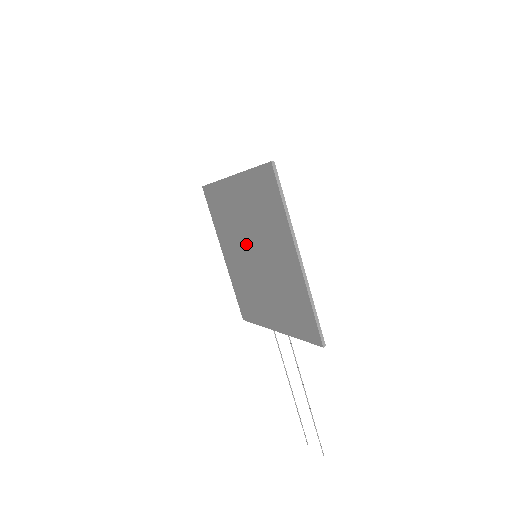
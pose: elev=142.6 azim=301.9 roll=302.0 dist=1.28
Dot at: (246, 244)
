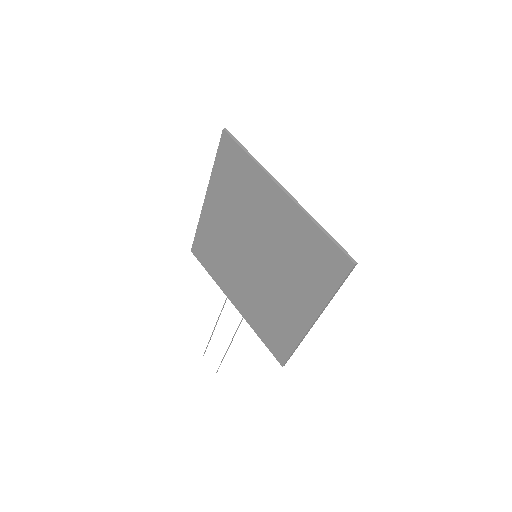
Dot at: (251, 239)
